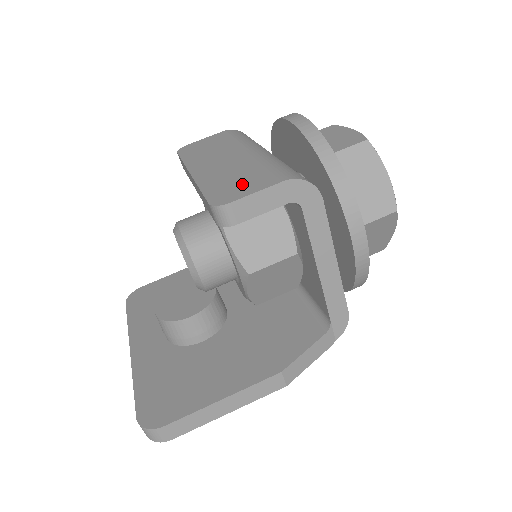
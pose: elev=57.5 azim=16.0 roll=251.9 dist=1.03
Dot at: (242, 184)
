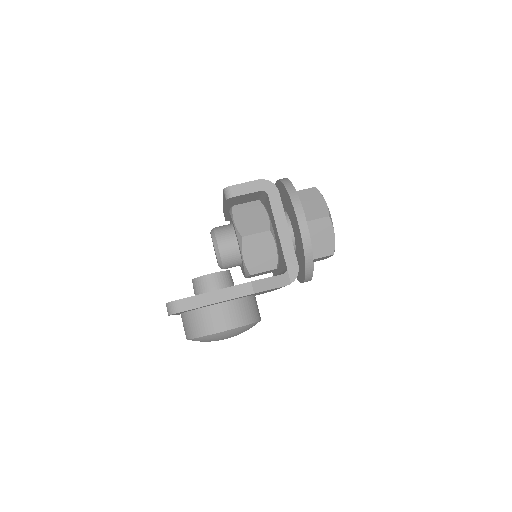
Dot at: occluded
